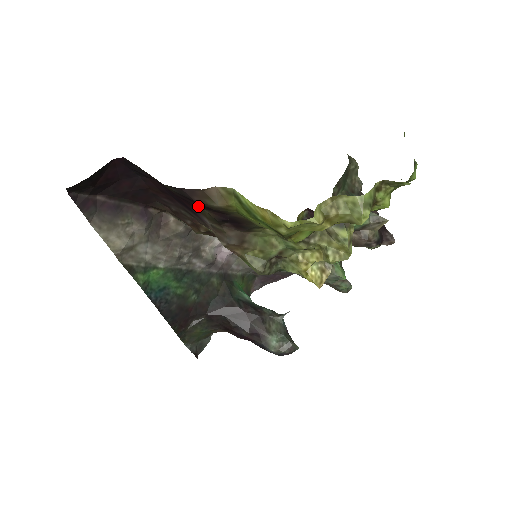
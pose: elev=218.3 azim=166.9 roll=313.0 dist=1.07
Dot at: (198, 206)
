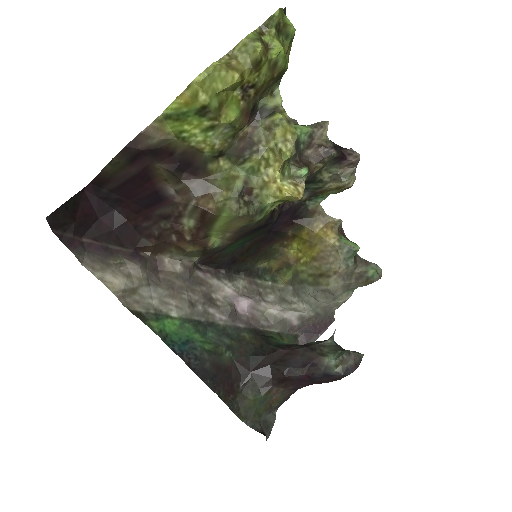
Dot at: (150, 164)
